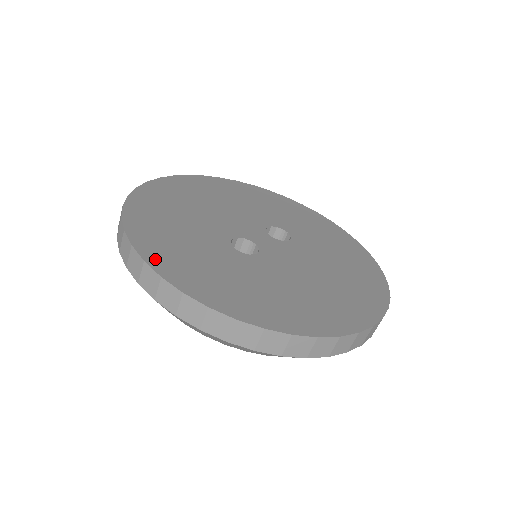
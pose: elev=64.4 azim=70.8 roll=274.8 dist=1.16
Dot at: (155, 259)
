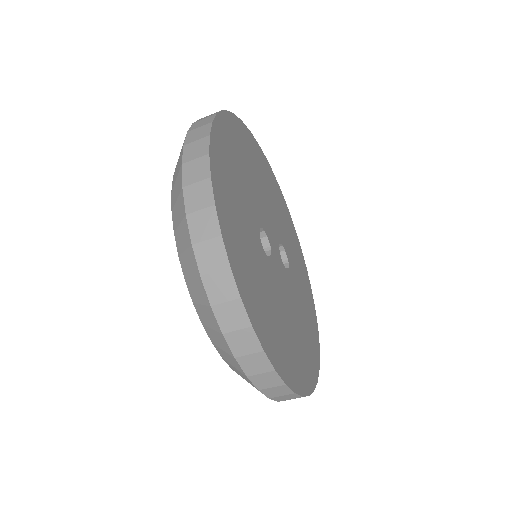
Dot at: (217, 184)
